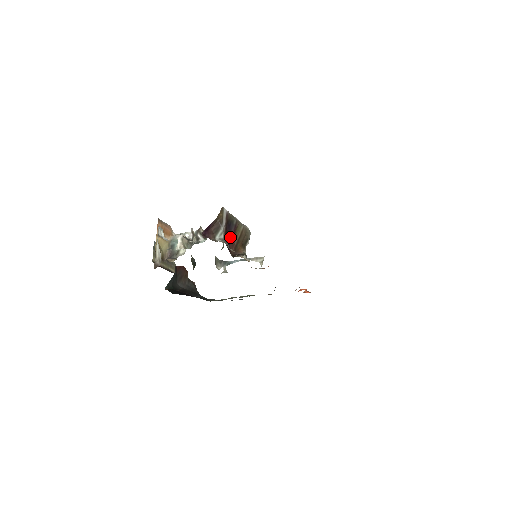
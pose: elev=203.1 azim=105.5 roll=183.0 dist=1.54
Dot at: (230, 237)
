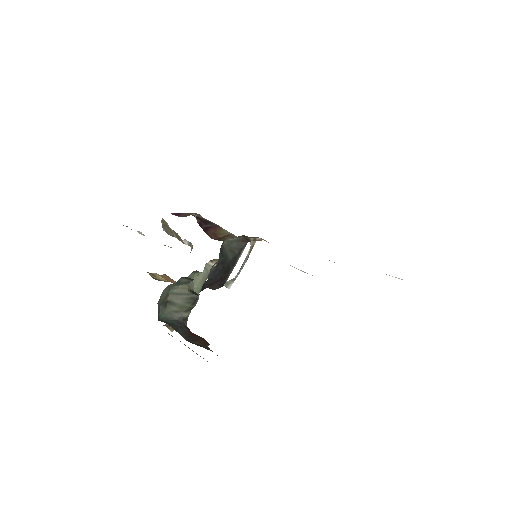
Dot at: (207, 227)
